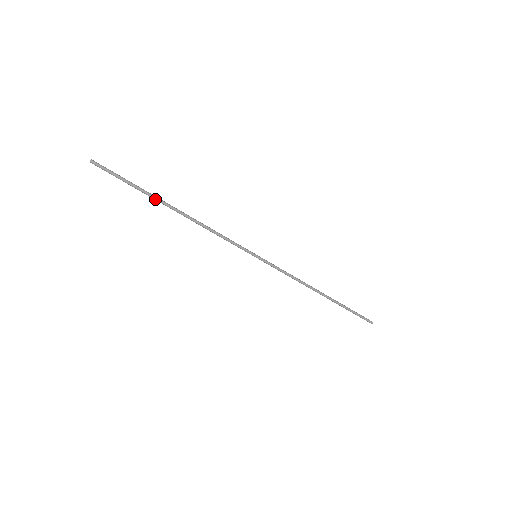
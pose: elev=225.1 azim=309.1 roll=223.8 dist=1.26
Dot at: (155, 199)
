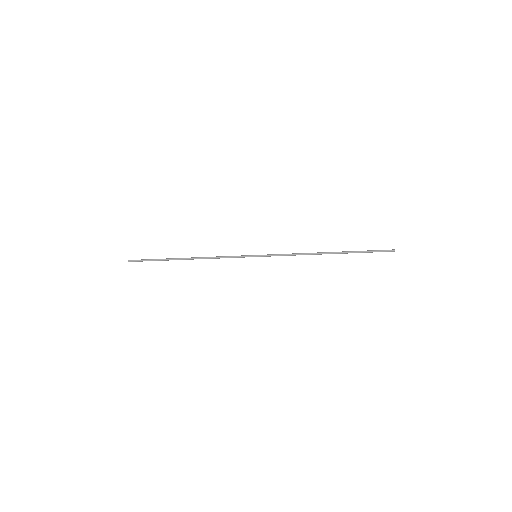
Dot at: occluded
